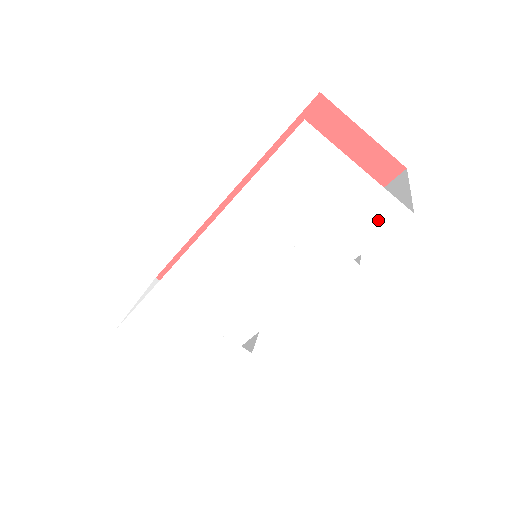
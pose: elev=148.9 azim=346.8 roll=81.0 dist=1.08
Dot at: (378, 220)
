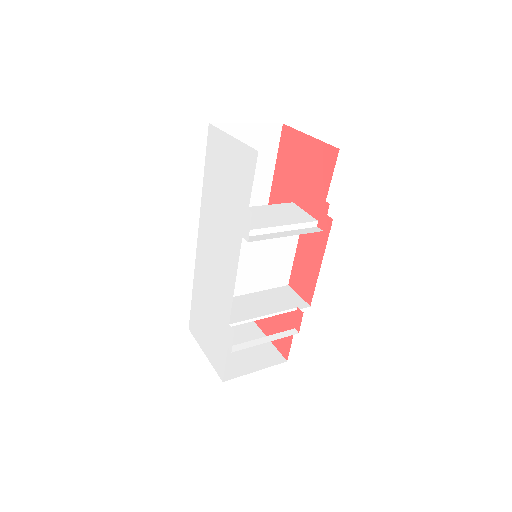
Dot at: (248, 169)
